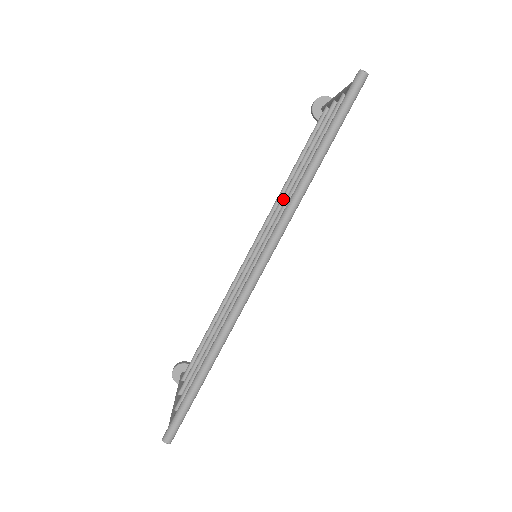
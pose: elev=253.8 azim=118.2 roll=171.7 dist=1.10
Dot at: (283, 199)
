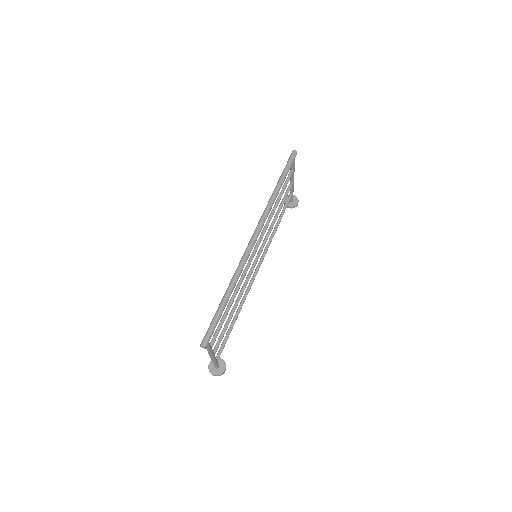
Dot at: (269, 229)
